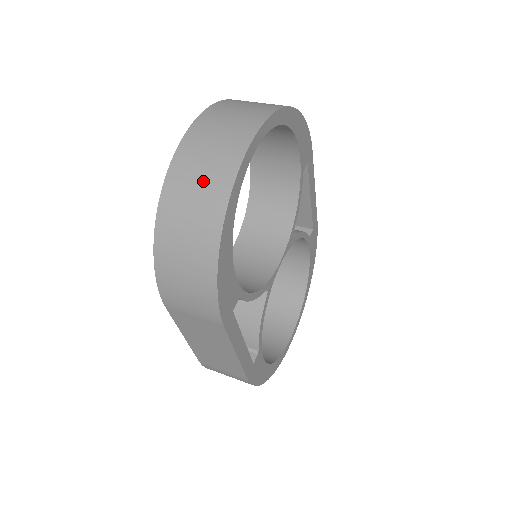
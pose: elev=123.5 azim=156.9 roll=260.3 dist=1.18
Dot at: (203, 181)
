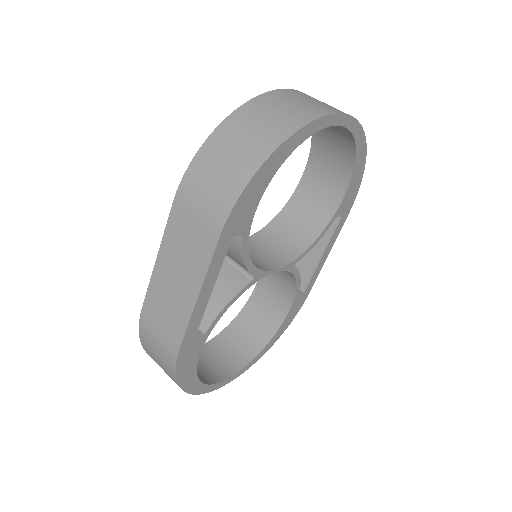
Dot at: (289, 109)
